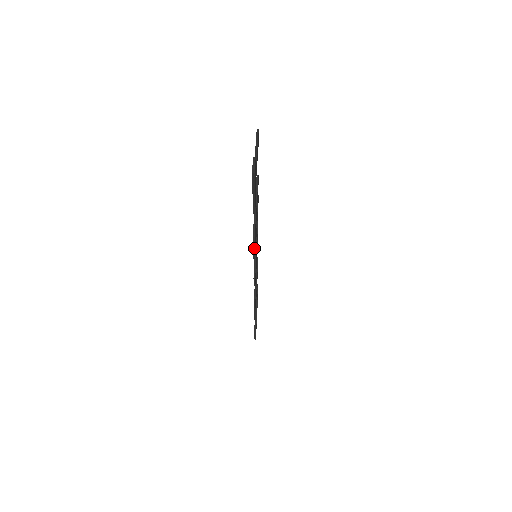
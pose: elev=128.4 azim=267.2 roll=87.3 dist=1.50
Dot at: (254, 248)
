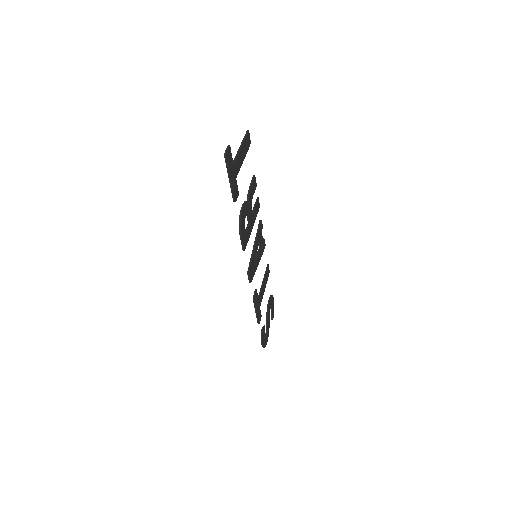
Dot at: (241, 239)
